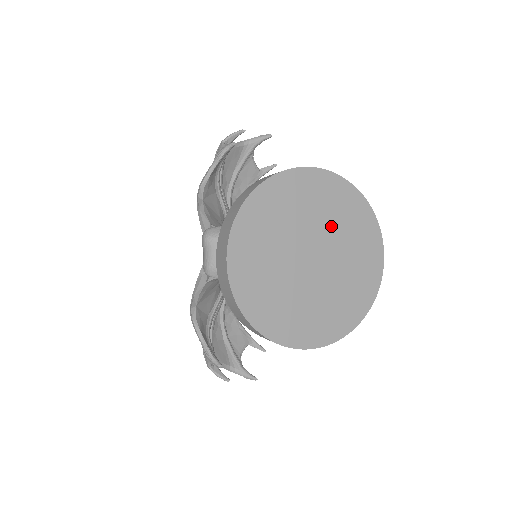
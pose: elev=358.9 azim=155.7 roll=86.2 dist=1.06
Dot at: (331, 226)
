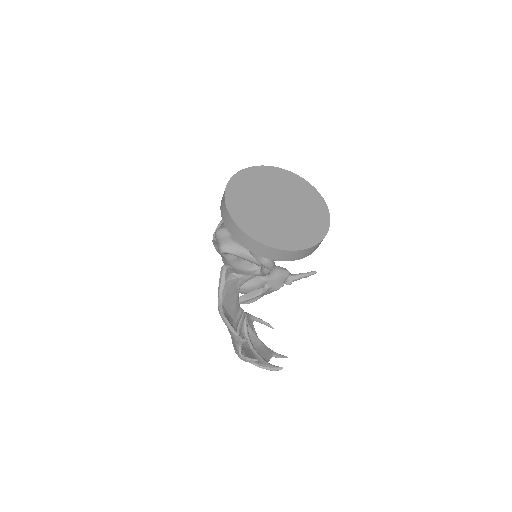
Dot at: (287, 191)
